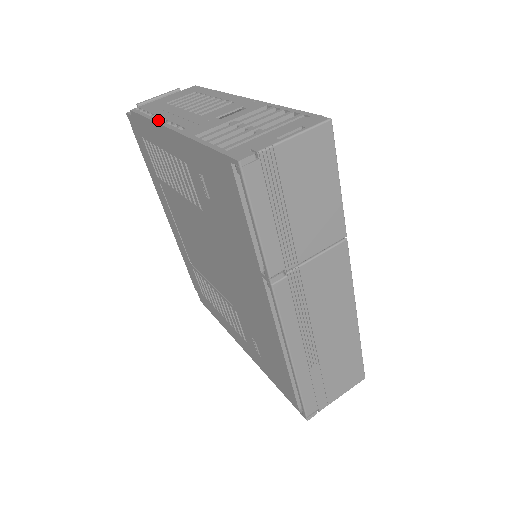
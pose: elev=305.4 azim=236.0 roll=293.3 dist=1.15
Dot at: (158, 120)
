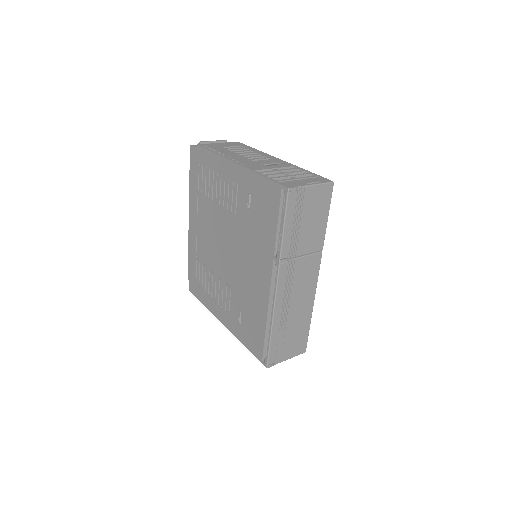
Dot at: (224, 156)
